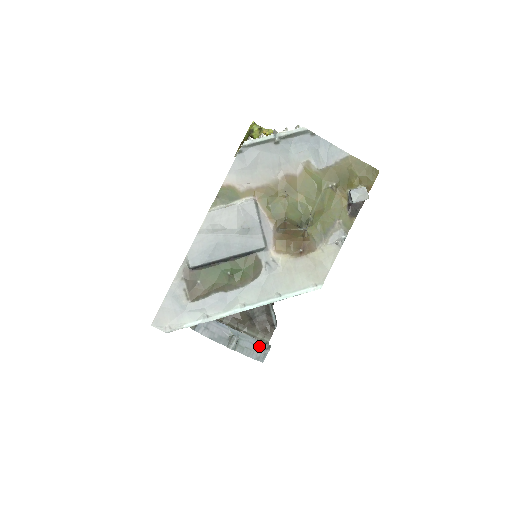
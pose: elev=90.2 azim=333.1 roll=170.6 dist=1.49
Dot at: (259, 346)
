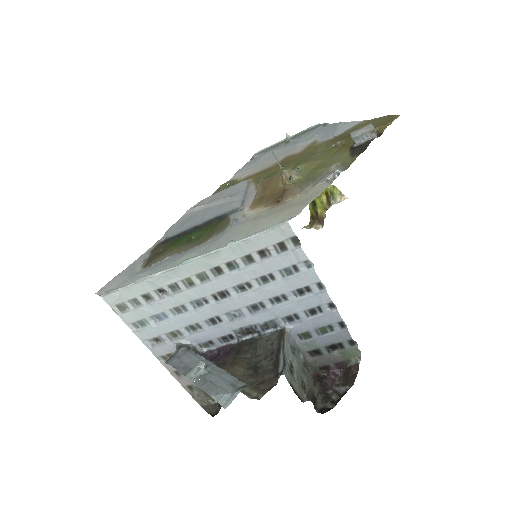
Dot at: (231, 383)
